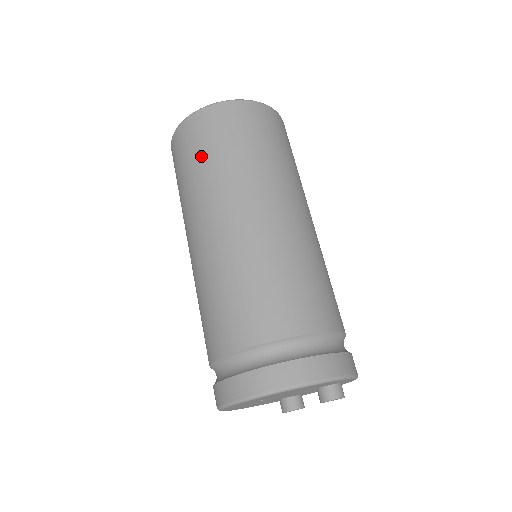
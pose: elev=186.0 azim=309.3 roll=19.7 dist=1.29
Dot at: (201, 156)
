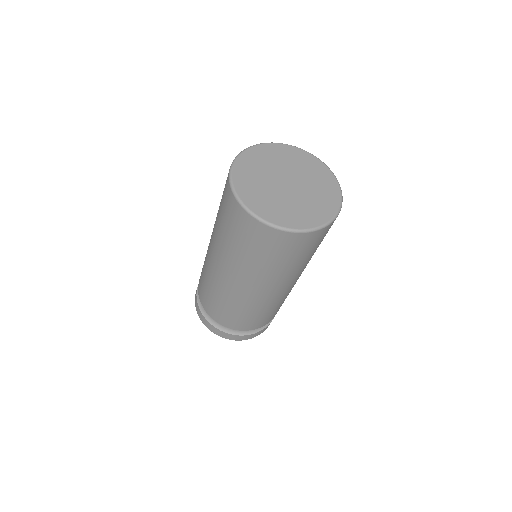
Dot at: (256, 254)
